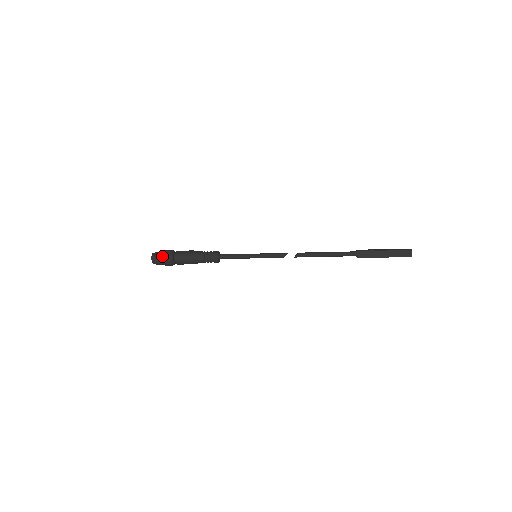
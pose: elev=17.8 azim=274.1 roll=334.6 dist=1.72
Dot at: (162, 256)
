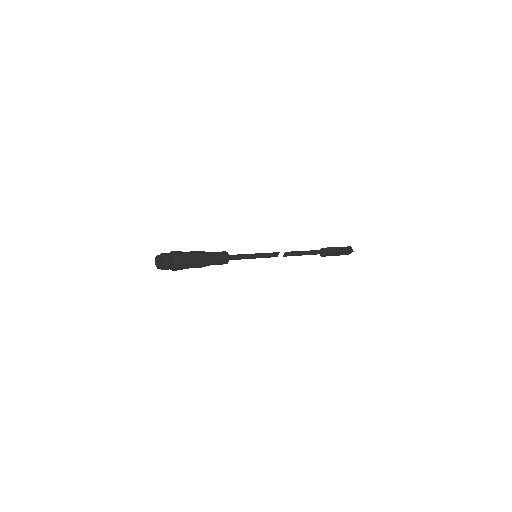
Dot at: (174, 254)
